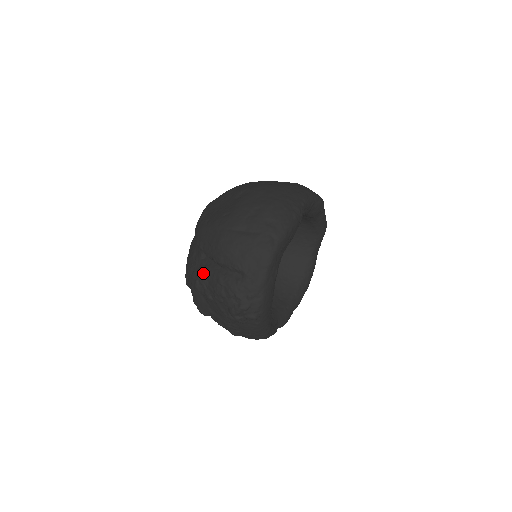
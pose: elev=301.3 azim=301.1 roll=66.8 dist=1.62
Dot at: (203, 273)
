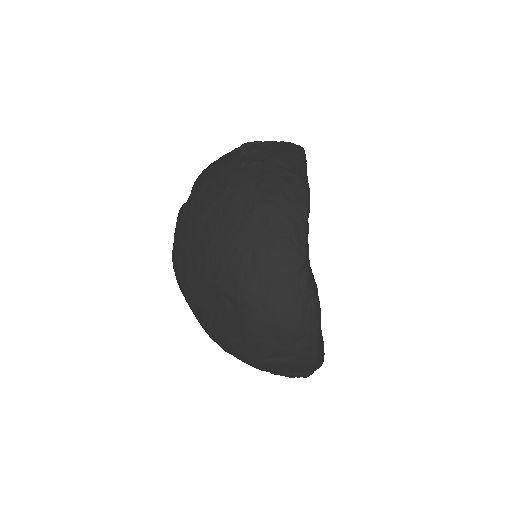
Dot at: occluded
